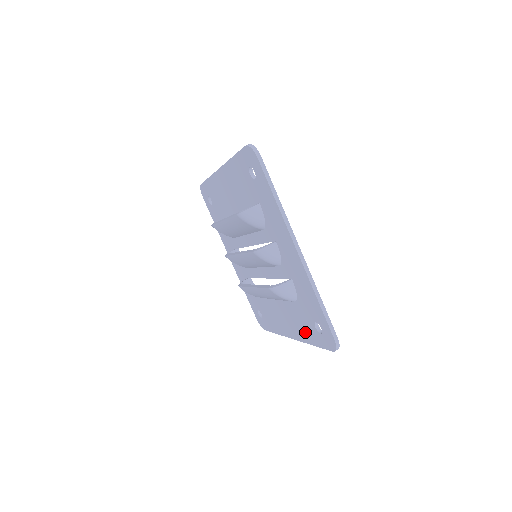
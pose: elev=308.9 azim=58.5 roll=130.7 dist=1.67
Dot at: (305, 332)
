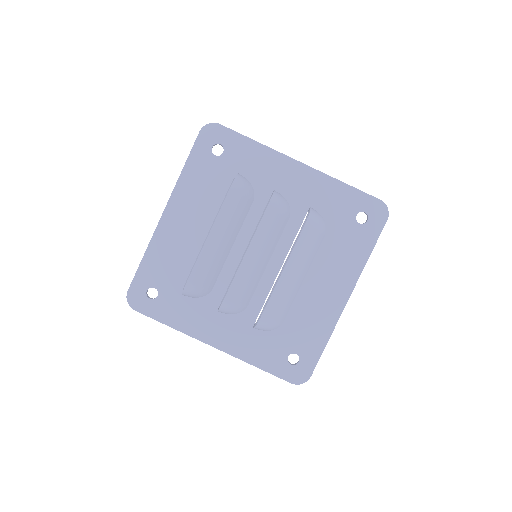
Dot at: (354, 254)
